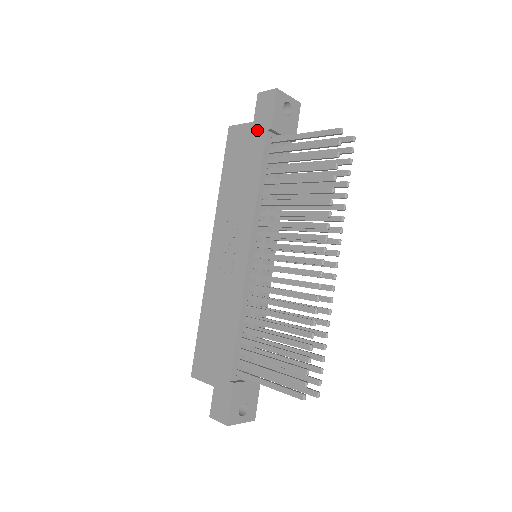
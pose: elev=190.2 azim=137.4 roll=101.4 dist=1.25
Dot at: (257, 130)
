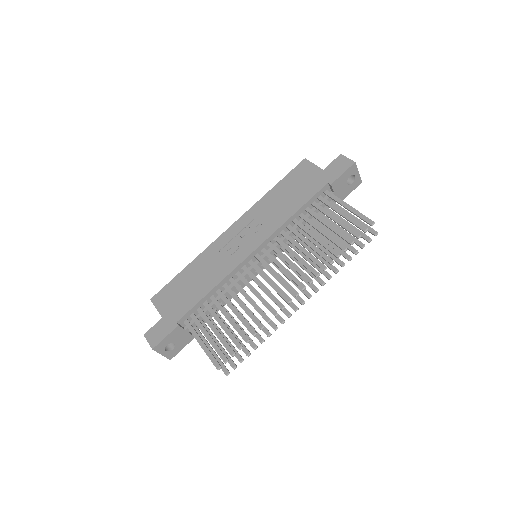
Dot at: (321, 177)
